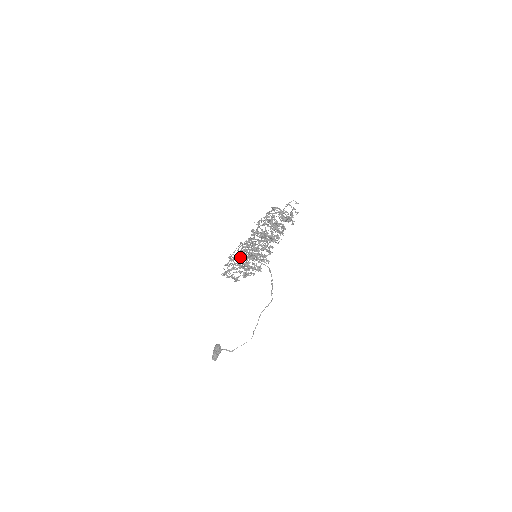
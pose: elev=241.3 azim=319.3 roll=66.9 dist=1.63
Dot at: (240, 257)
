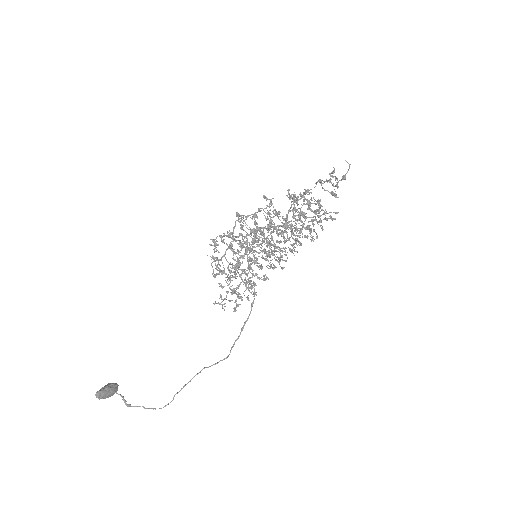
Dot at: (239, 243)
